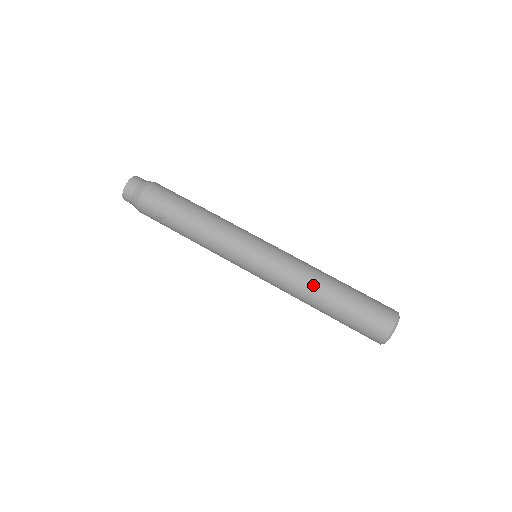
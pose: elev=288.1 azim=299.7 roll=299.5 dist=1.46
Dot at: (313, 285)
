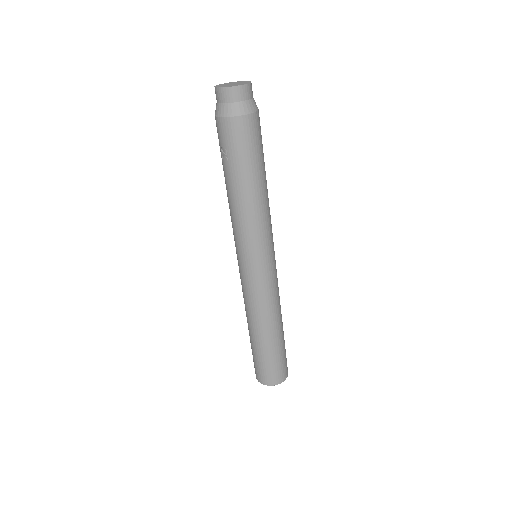
Dot at: (262, 323)
